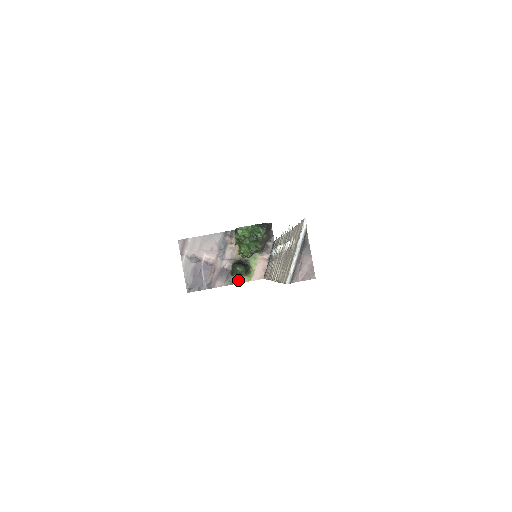
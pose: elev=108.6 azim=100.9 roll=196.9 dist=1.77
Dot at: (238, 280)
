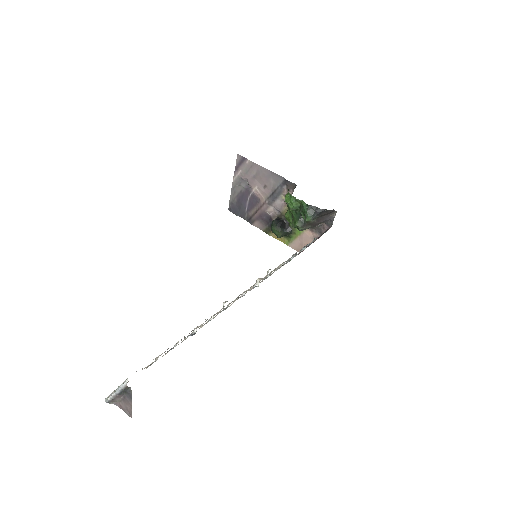
Dot at: occluded
